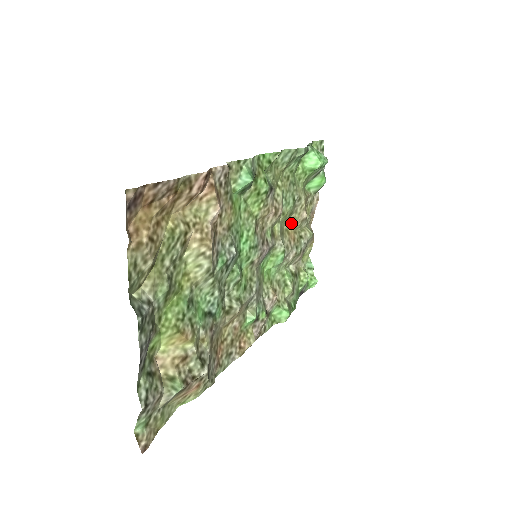
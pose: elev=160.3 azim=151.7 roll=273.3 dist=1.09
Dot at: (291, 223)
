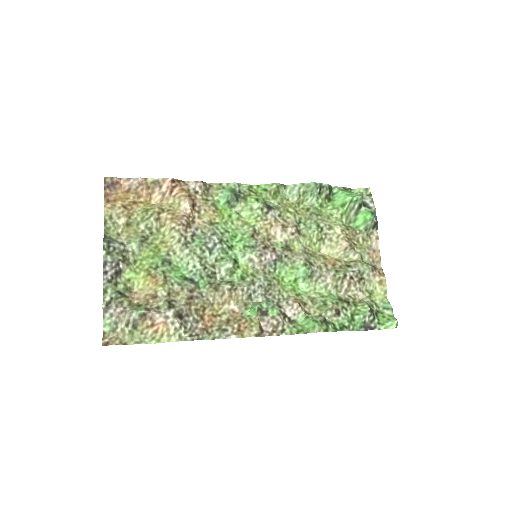
Dot at: (329, 251)
